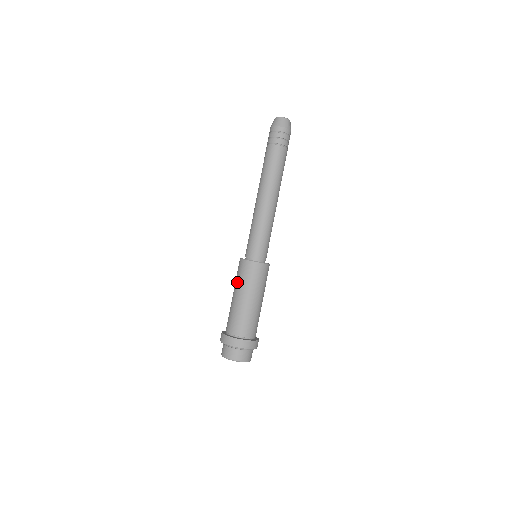
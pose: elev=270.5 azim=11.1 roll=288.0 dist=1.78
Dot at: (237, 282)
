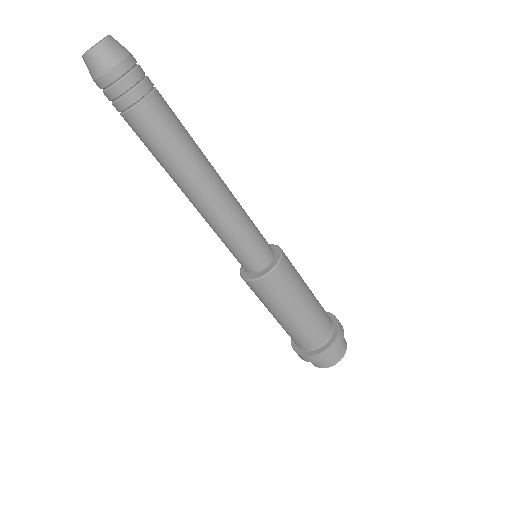
Dot at: (275, 304)
